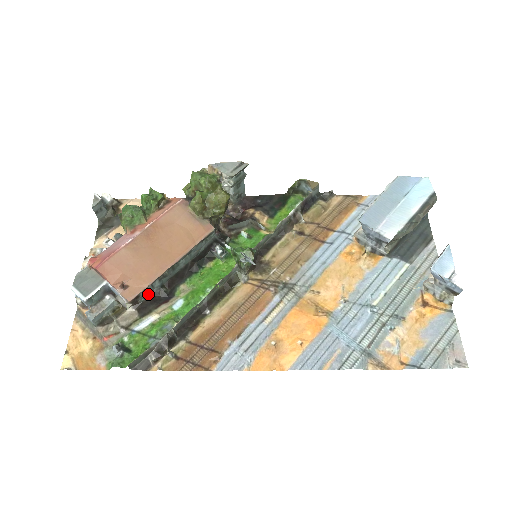
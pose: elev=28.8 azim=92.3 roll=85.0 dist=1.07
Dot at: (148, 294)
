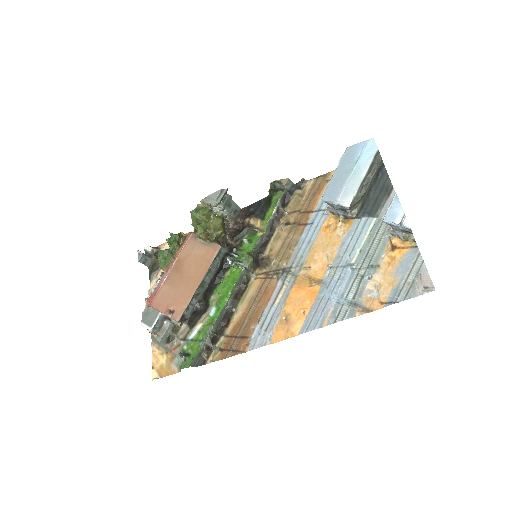
Dot at: (191, 311)
